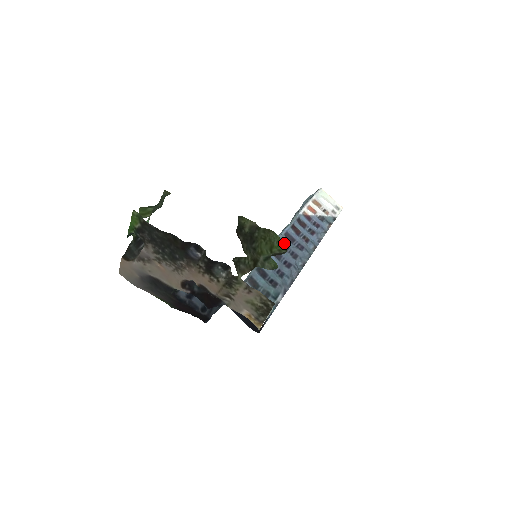
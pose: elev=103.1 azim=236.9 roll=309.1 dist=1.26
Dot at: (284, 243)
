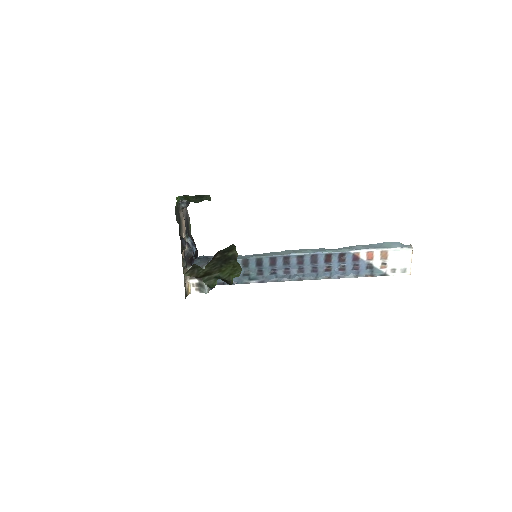
Dot at: (303, 259)
